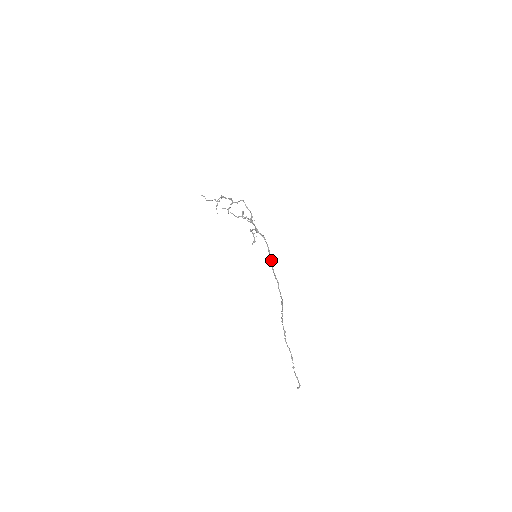
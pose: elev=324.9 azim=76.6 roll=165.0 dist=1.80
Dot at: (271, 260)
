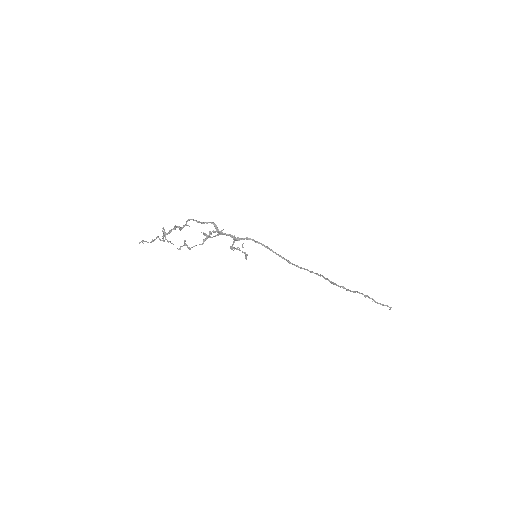
Dot at: (280, 256)
